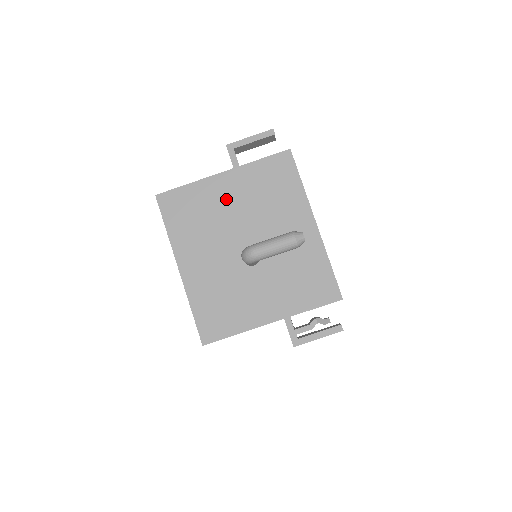
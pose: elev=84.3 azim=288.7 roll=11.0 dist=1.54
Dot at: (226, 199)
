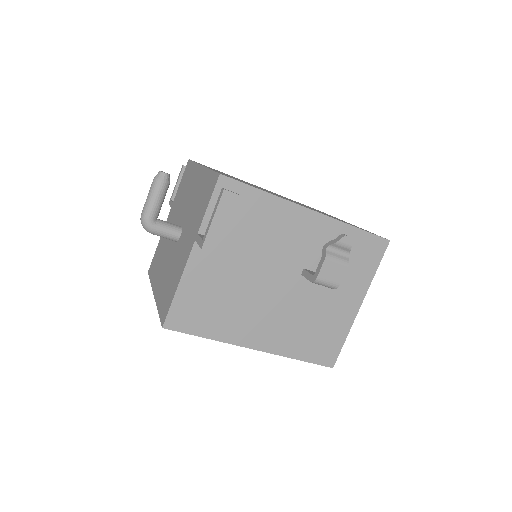
Dot at: occluded
